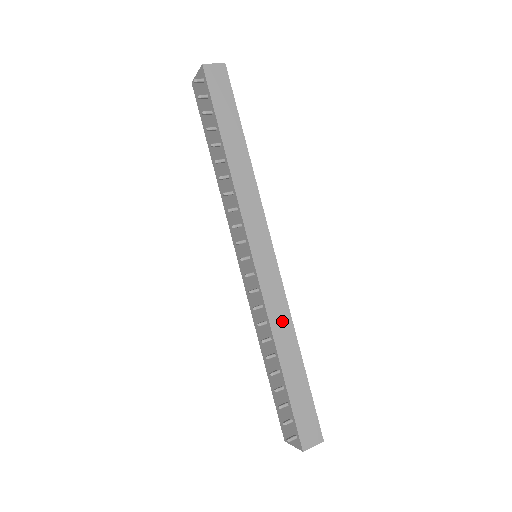
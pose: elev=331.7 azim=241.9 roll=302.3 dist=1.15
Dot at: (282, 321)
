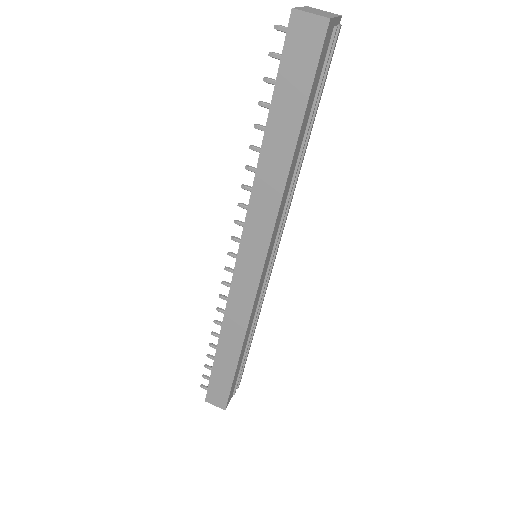
Dot at: (236, 324)
